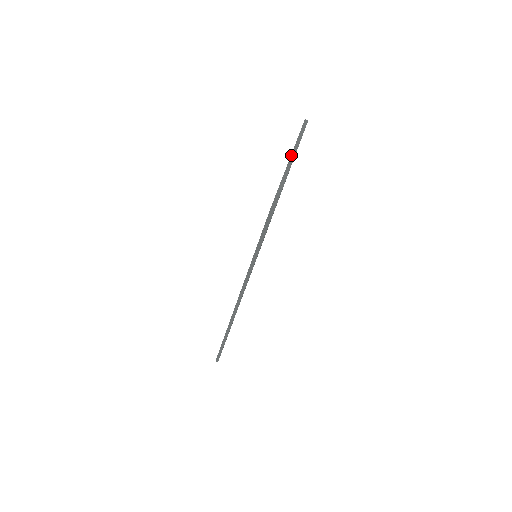
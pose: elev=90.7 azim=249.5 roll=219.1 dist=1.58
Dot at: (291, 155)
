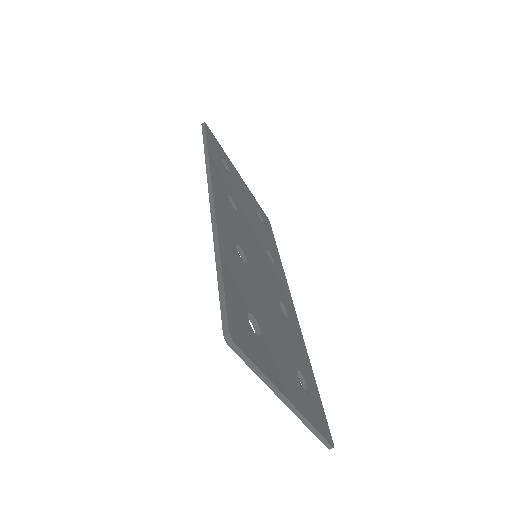
Dot at: occluded
